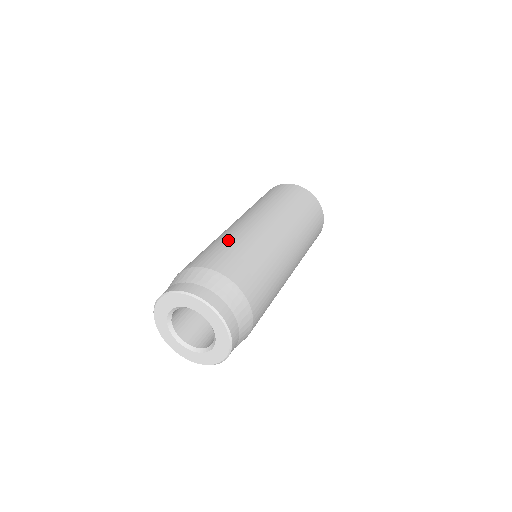
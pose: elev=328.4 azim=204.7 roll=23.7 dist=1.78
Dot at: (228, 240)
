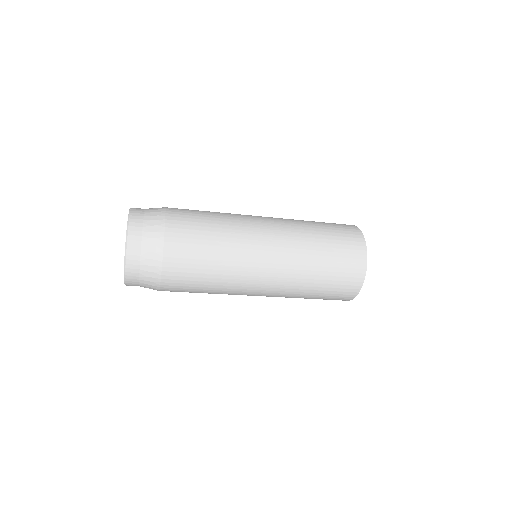
Dot at: occluded
